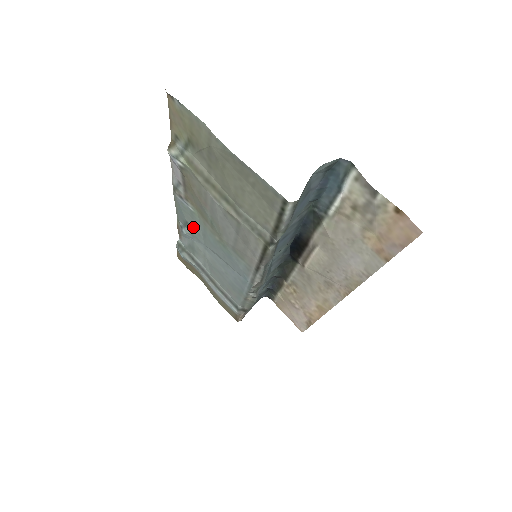
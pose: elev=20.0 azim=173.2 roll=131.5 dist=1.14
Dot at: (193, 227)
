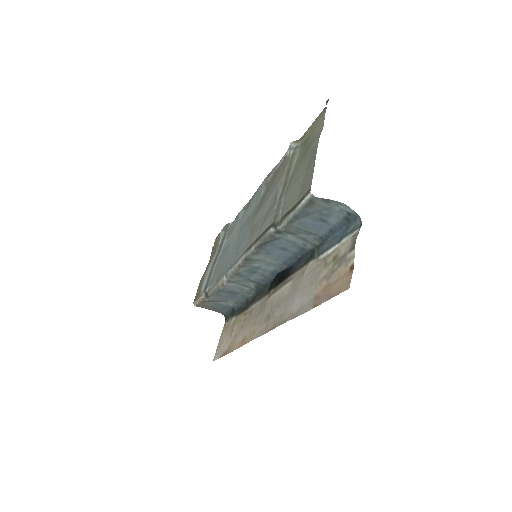
Dot at: (249, 210)
